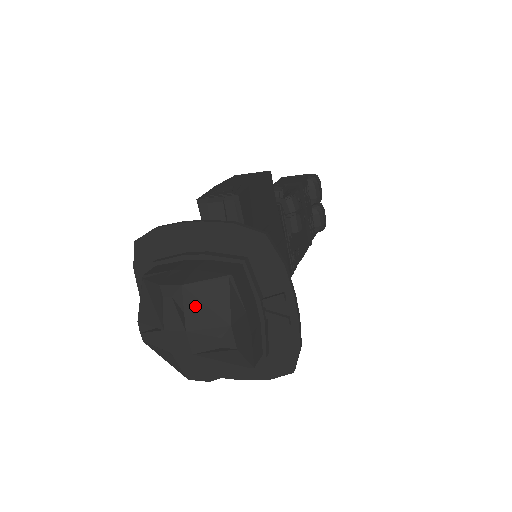
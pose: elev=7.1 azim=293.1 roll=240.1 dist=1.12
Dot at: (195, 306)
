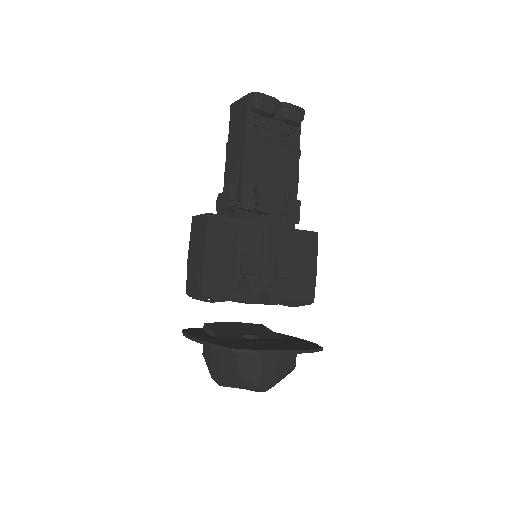
Dot at: (235, 385)
